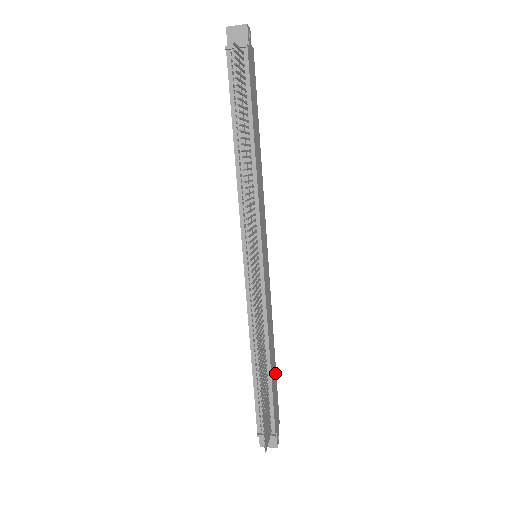
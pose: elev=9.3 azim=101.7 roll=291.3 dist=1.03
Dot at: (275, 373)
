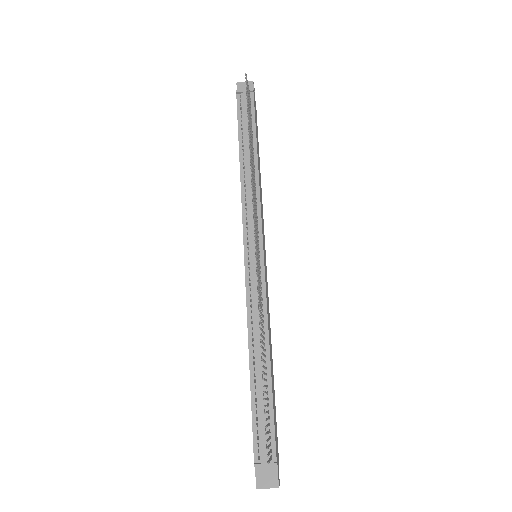
Dot at: (274, 393)
